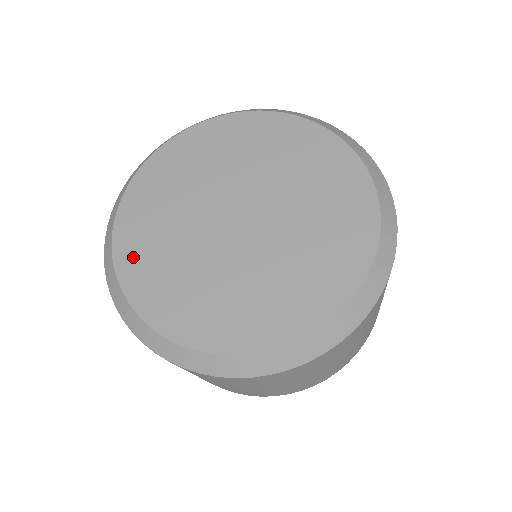
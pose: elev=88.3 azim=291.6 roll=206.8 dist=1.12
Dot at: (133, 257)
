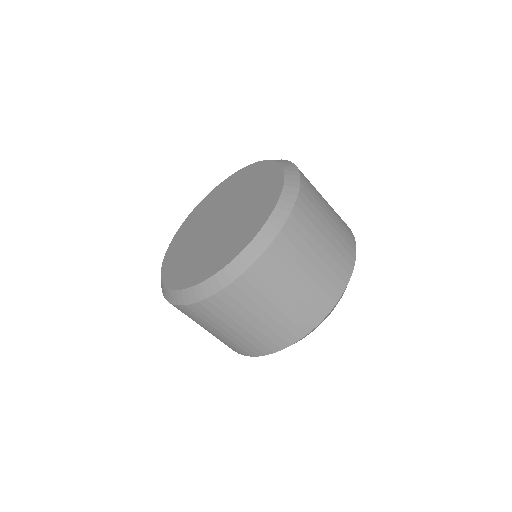
Dot at: (191, 277)
